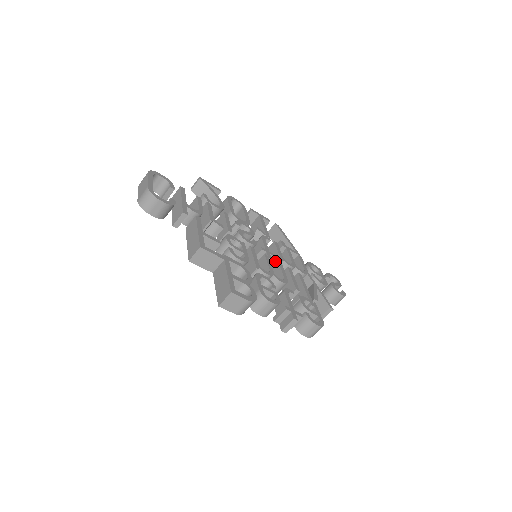
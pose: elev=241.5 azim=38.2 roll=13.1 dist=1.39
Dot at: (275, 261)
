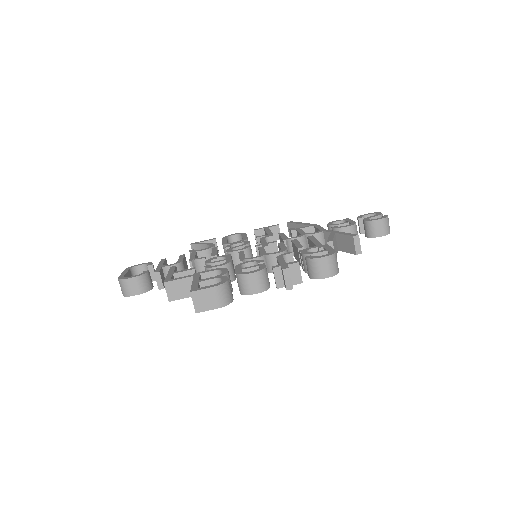
Dot at: occluded
